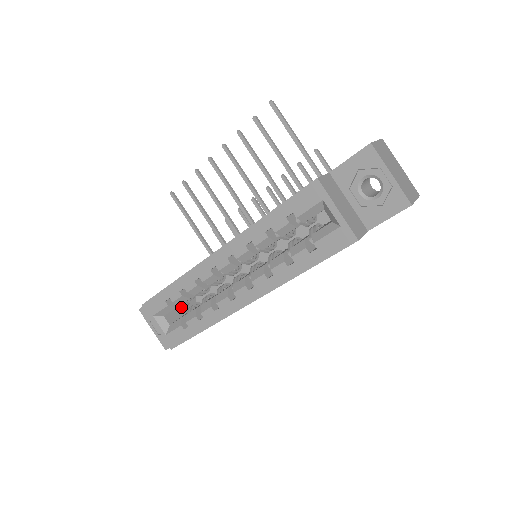
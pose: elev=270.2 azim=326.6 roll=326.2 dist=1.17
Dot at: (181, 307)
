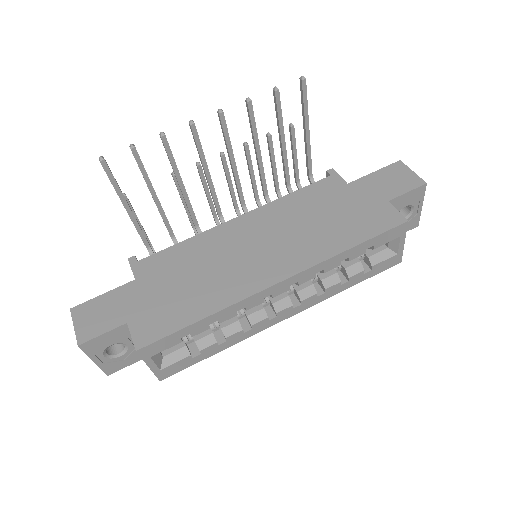
Dot at: occluded
